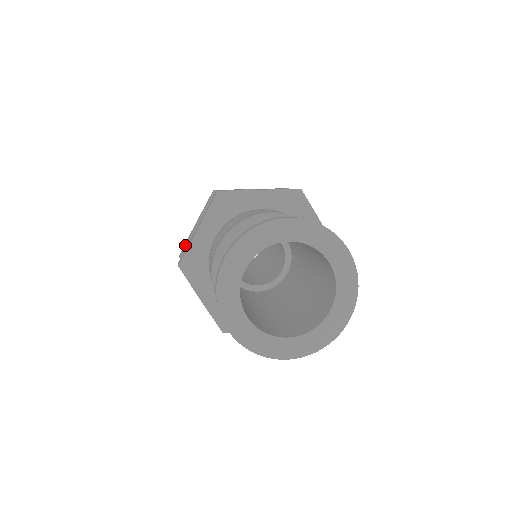
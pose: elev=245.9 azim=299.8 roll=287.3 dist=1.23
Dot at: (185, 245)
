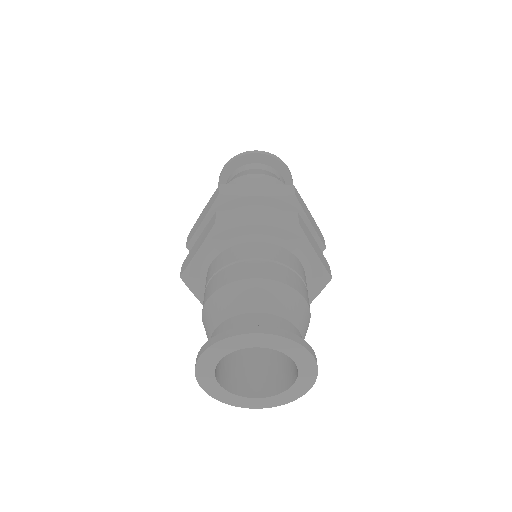
Dot at: (190, 238)
